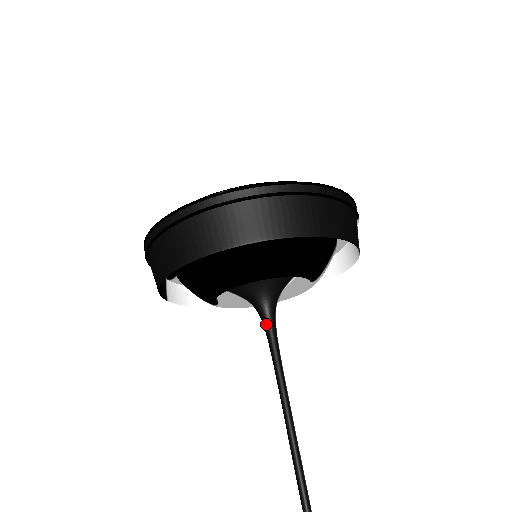
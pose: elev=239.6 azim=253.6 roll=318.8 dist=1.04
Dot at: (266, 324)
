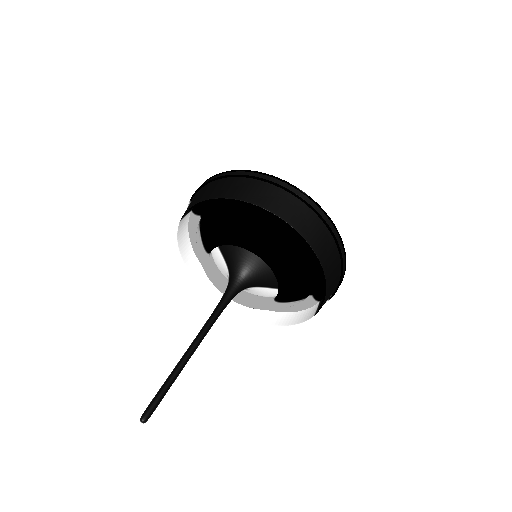
Dot at: (229, 291)
